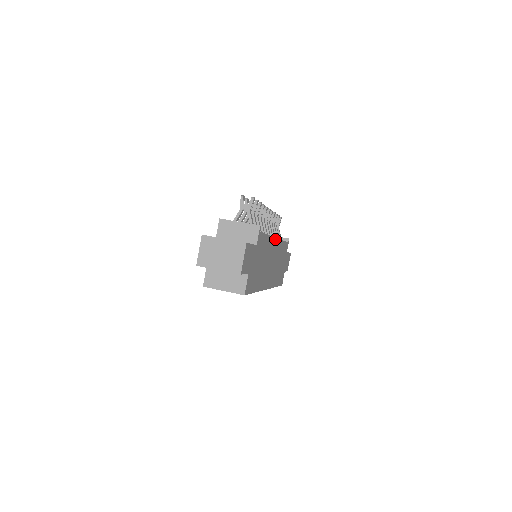
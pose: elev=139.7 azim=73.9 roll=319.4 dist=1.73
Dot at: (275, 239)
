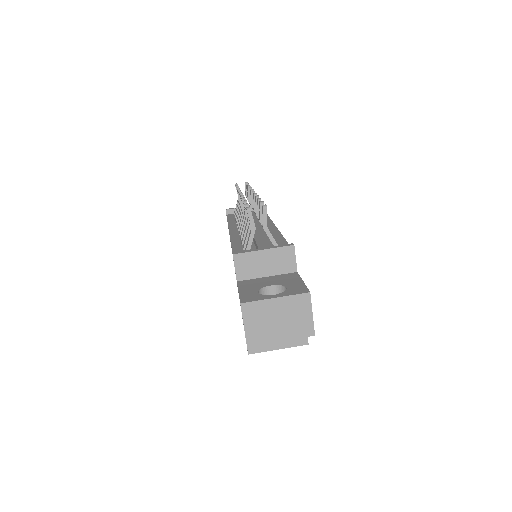
Dot at: occluded
